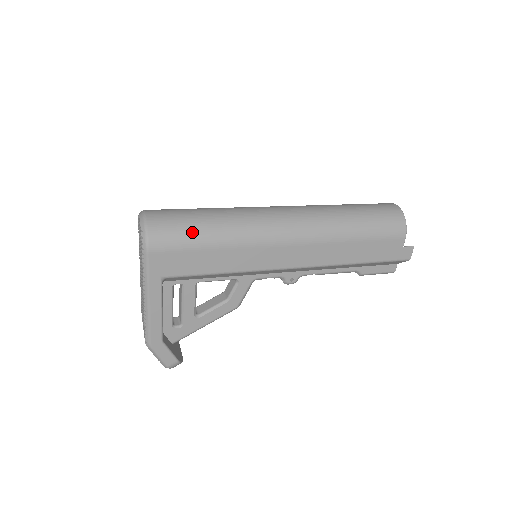
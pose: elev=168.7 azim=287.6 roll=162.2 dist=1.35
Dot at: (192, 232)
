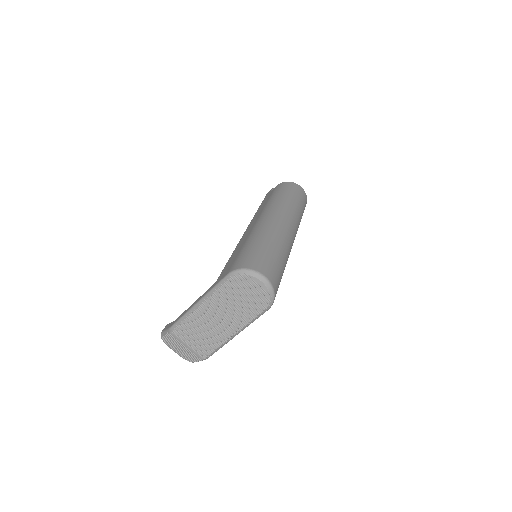
Dot at: (281, 278)
